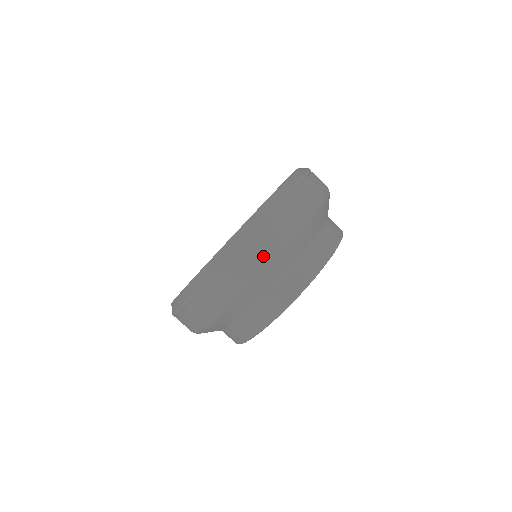
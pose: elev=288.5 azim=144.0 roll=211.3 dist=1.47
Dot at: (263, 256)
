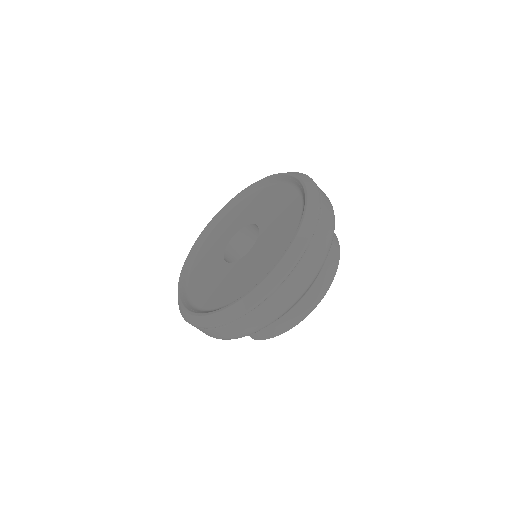
Dot at: (320, 257)
